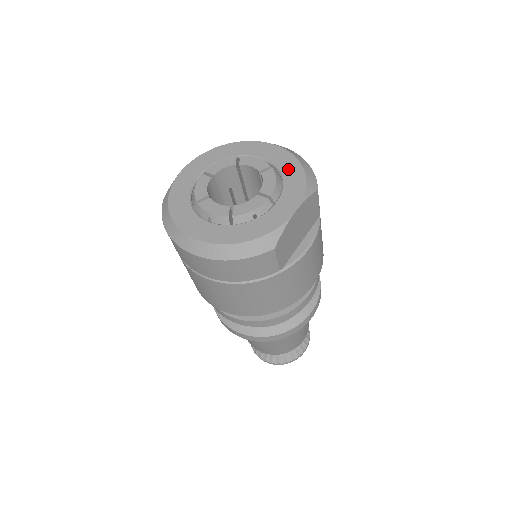
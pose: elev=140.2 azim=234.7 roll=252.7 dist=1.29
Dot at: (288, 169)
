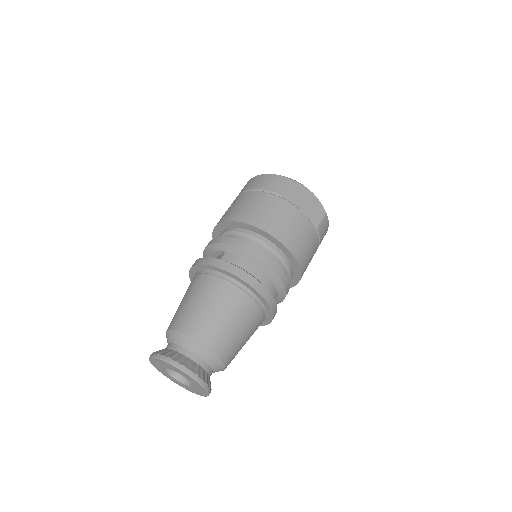
Dot at: occluded
